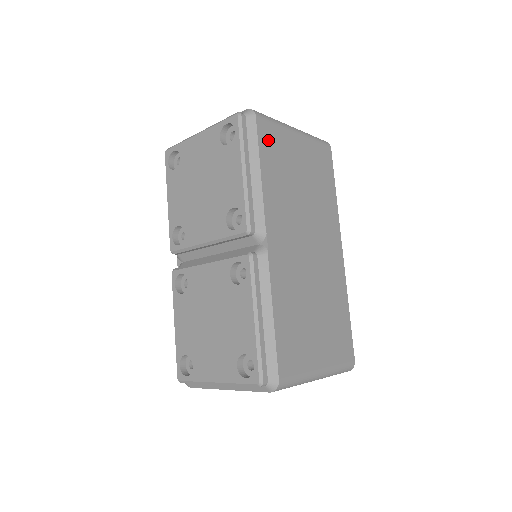
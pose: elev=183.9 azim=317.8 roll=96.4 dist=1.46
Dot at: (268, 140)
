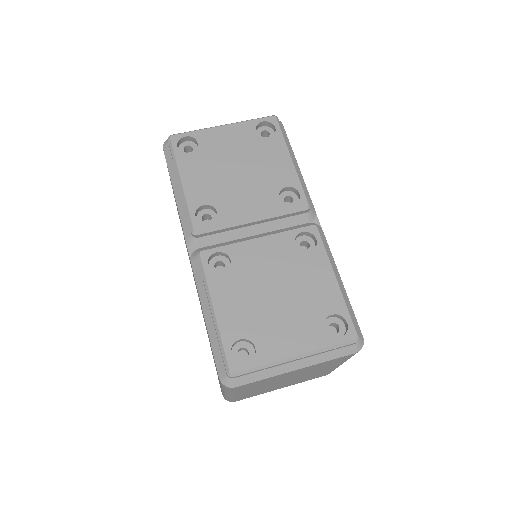
Dot at: occluded
